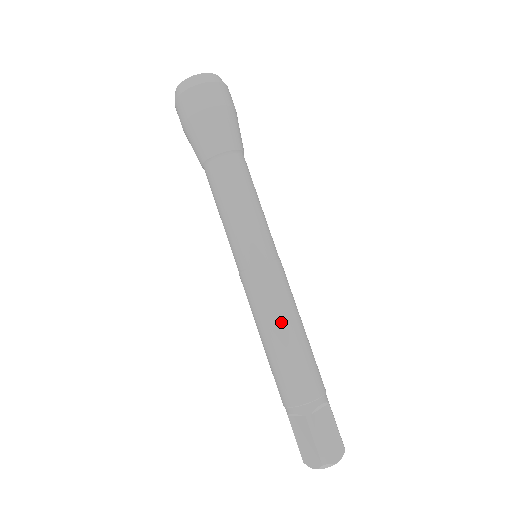
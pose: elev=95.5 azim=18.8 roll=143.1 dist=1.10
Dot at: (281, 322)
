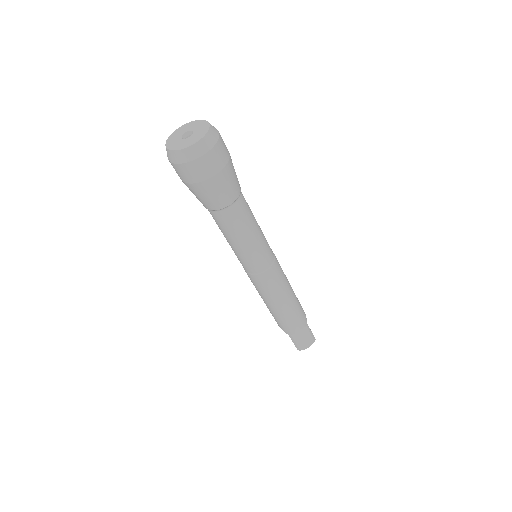
Dot at: (272, 301)
